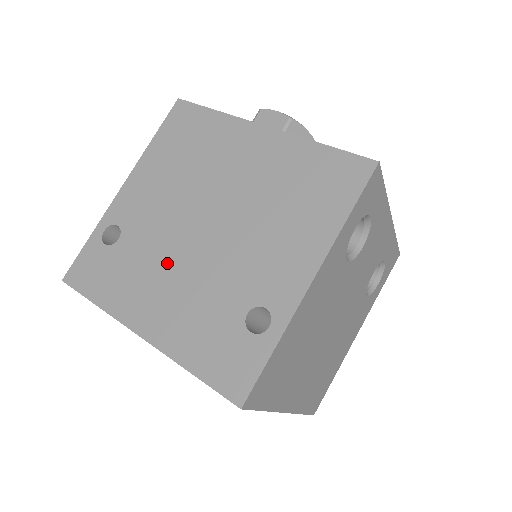
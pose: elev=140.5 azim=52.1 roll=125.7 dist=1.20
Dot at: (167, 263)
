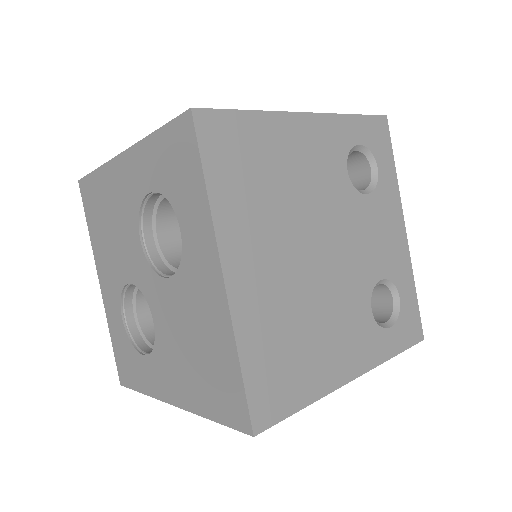
Dot at: occluded
